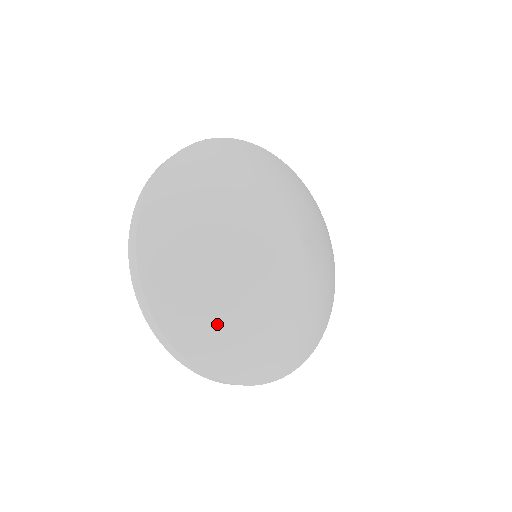
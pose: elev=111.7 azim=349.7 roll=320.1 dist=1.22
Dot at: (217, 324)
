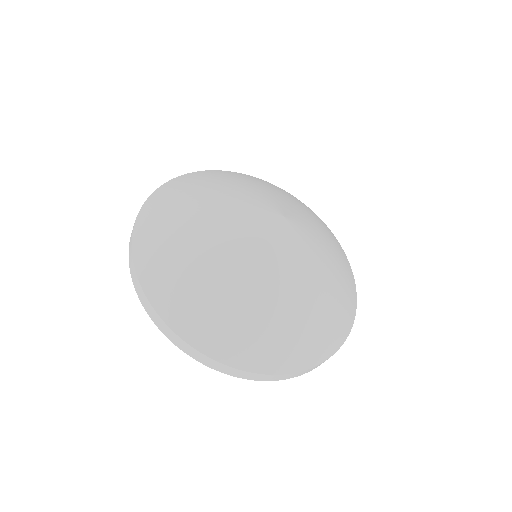
Dot at: (227, 312)
